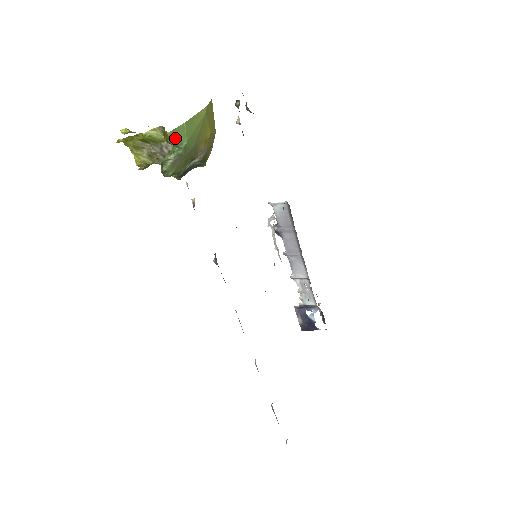
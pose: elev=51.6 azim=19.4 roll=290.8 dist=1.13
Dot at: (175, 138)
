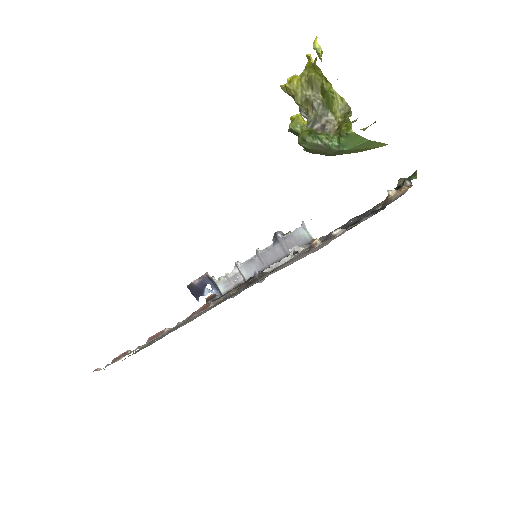
Dot at: (349, 139)
